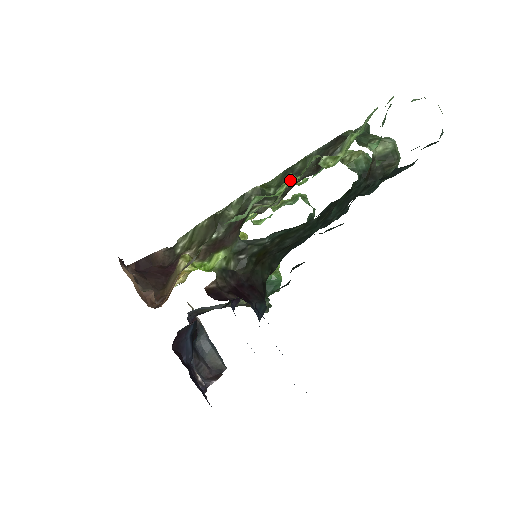
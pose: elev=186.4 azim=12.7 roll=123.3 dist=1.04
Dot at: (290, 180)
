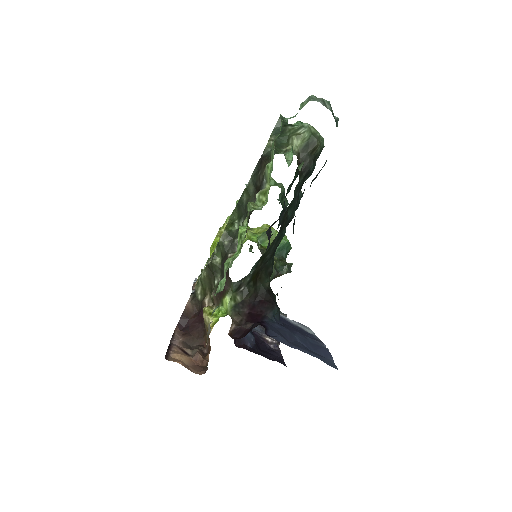
Dot at: (241, 237)
